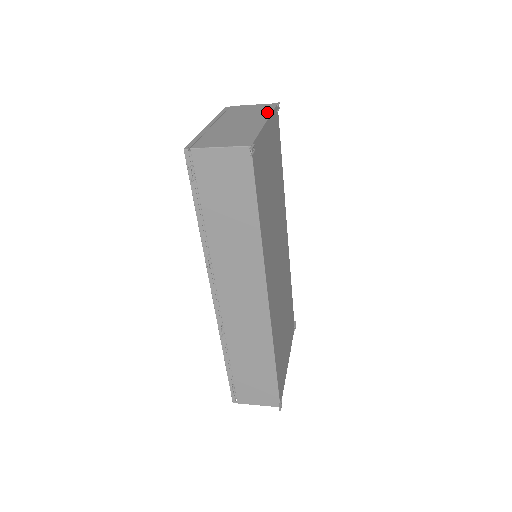
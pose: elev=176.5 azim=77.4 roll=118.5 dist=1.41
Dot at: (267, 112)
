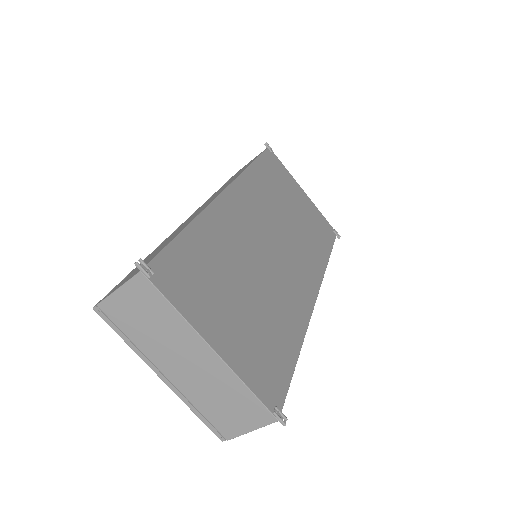
Dot at: occluded
